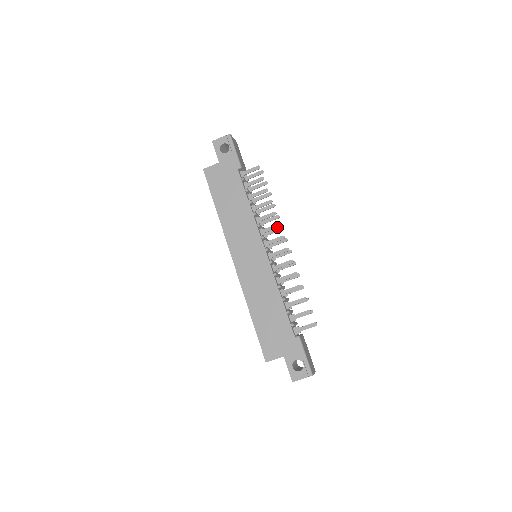
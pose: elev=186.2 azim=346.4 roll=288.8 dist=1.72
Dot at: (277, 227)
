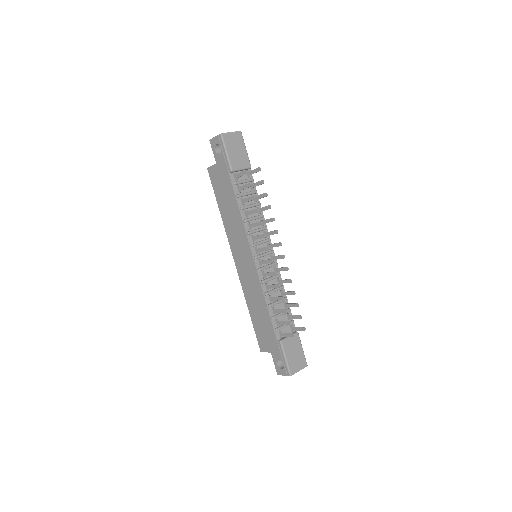
Dot at: (263, 237)
